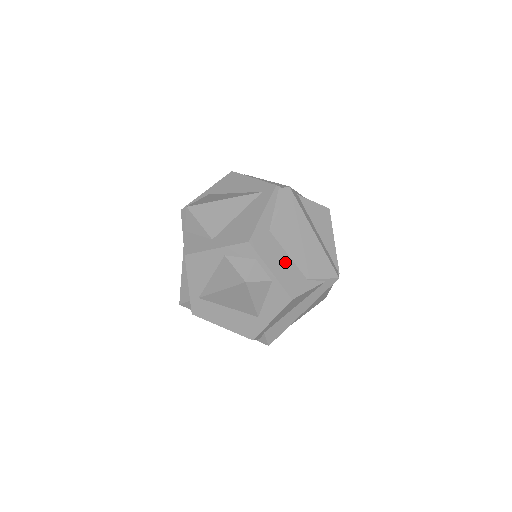
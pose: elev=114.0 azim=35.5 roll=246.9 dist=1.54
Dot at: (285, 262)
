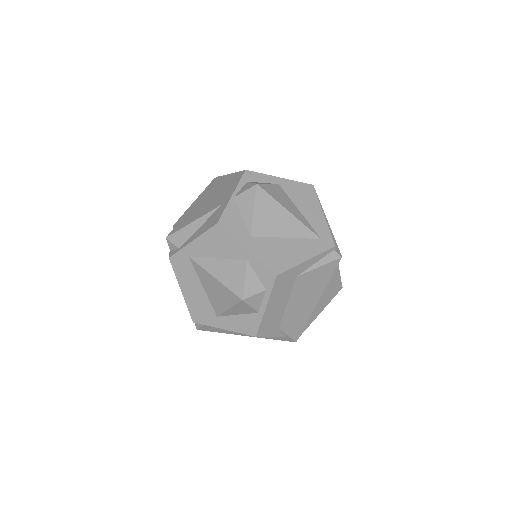
Dot at: (280, 307)
